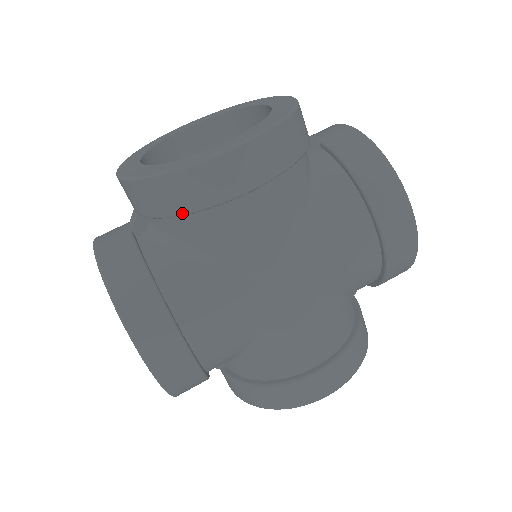
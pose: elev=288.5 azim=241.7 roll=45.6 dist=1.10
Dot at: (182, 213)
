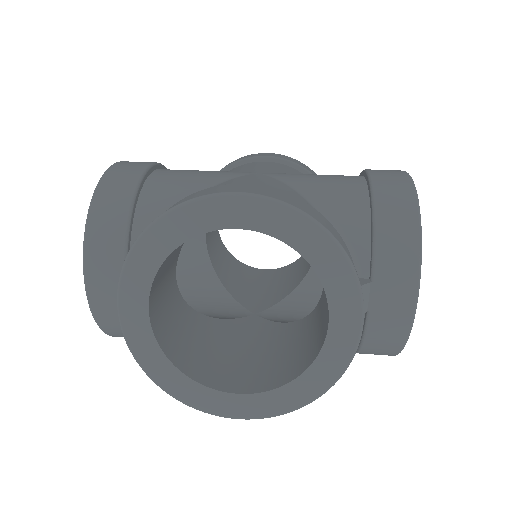
Dot at: (220, 170)
